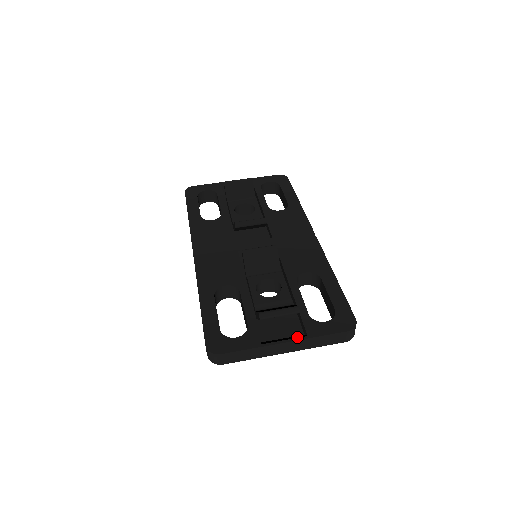
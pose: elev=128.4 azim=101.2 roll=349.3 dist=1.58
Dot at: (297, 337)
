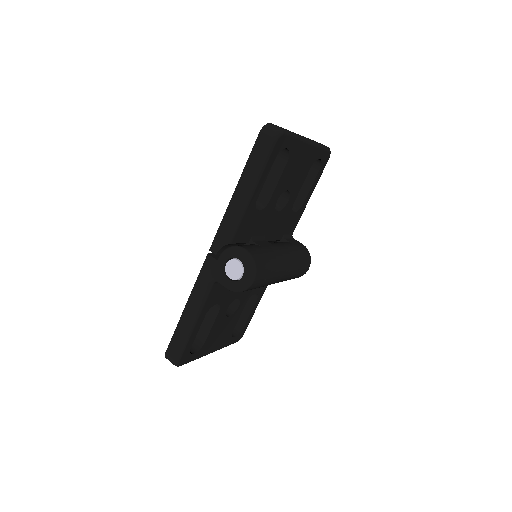
Dot at: occluded
